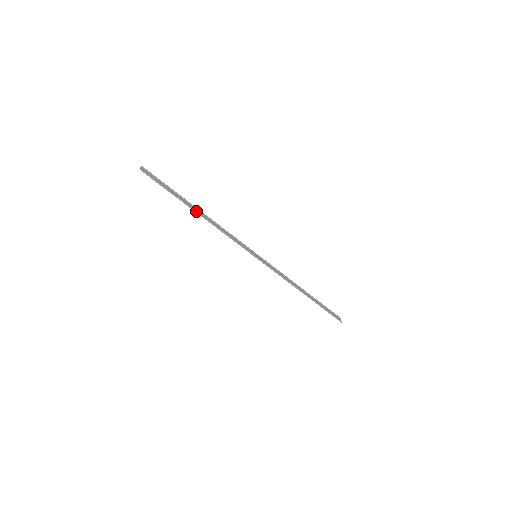
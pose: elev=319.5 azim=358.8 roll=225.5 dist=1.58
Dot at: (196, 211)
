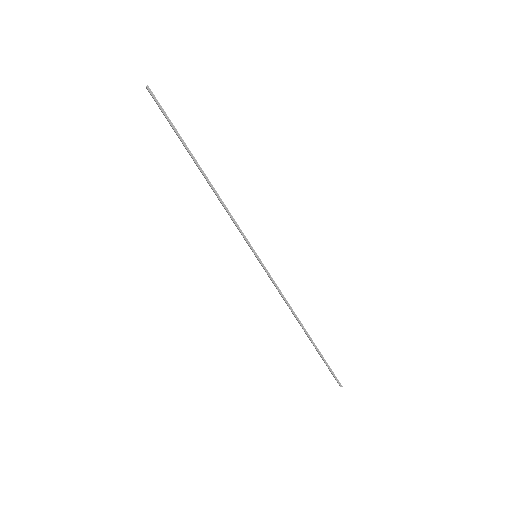
Dot at: (199, 166)
